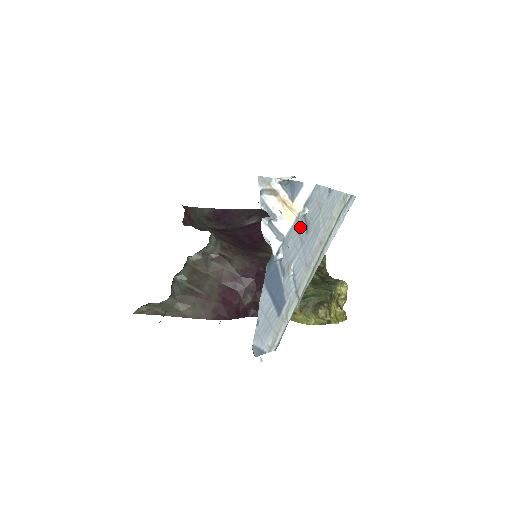
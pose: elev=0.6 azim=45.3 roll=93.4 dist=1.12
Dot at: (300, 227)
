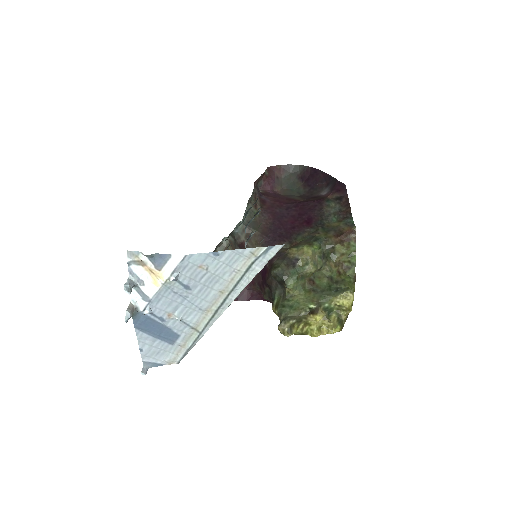
Dot at: (174, 288)
